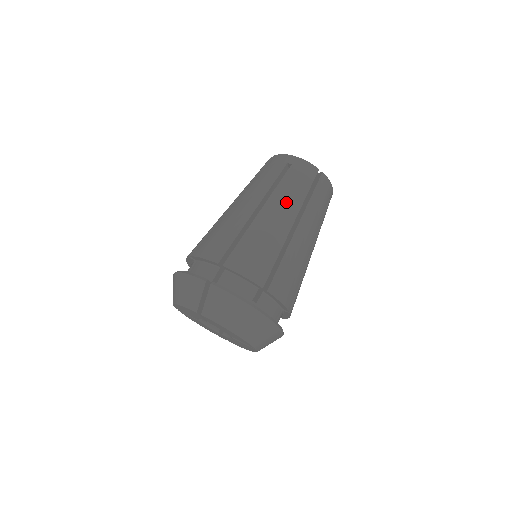
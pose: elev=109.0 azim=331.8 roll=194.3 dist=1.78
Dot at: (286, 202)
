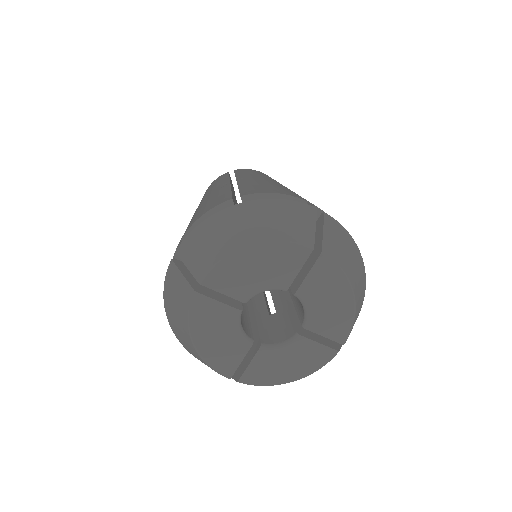
Dot at: occluded
